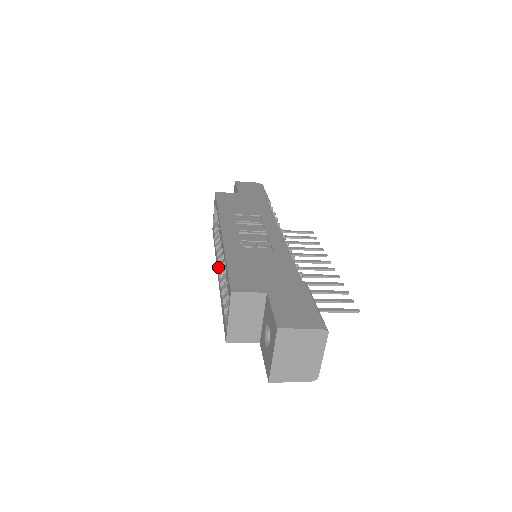
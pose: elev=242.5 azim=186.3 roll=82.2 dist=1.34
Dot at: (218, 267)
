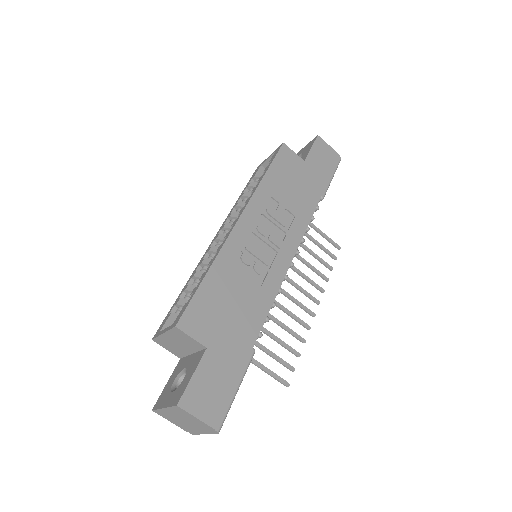
Dot at: (216, 238)
